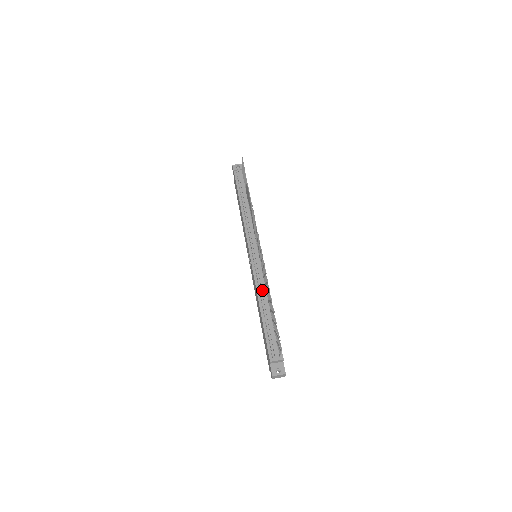
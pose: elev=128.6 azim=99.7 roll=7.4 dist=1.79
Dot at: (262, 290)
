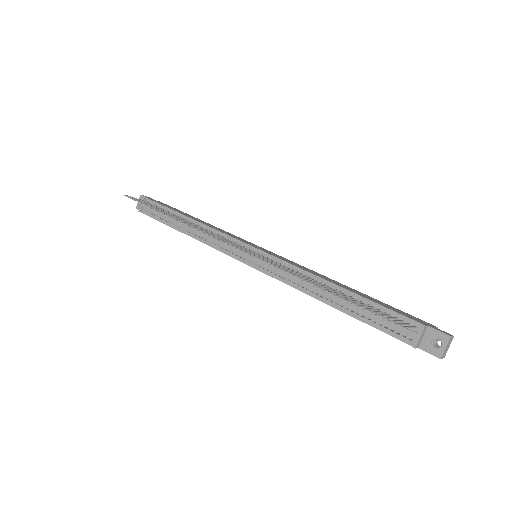
Dot at: (303, 283)
